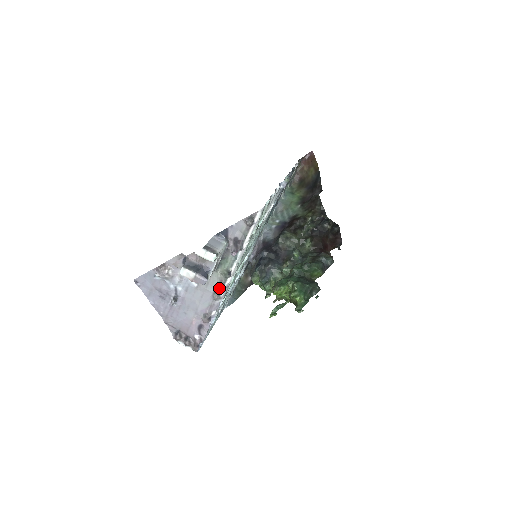
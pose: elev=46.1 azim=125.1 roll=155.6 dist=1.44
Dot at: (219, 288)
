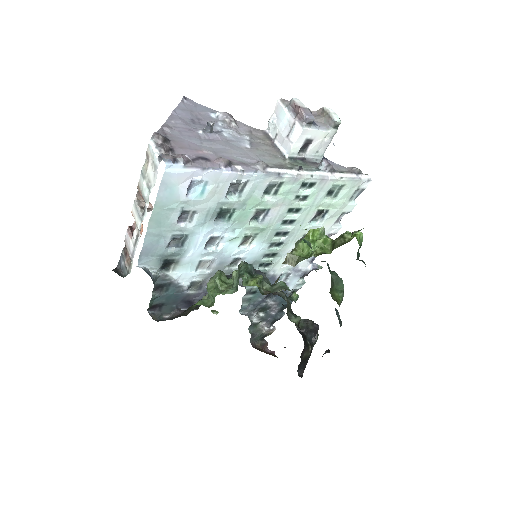
Dot at: (272, 166)
